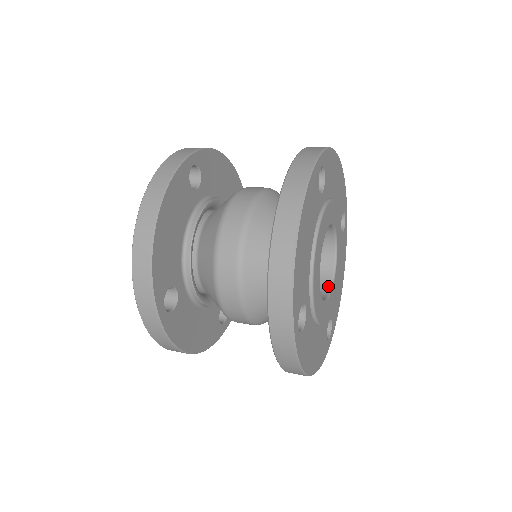
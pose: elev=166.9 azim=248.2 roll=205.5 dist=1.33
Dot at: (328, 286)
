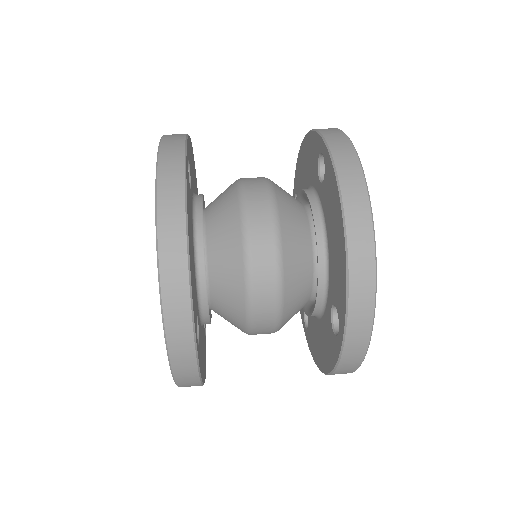
Dot at: occluded
